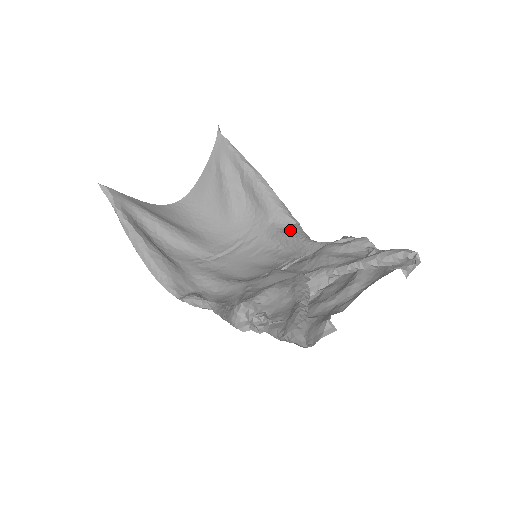
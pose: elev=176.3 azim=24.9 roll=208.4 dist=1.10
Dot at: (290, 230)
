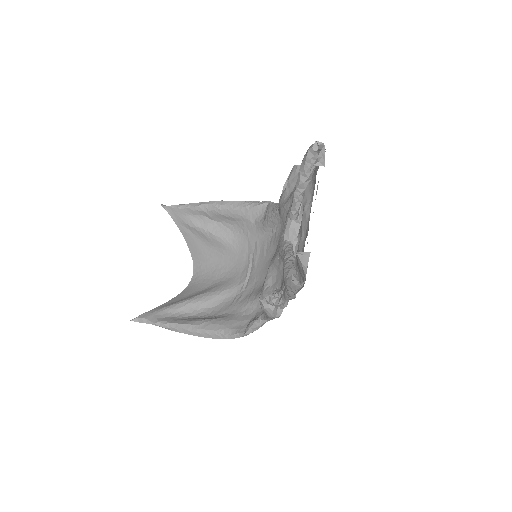
Dot at: (267, 213)
